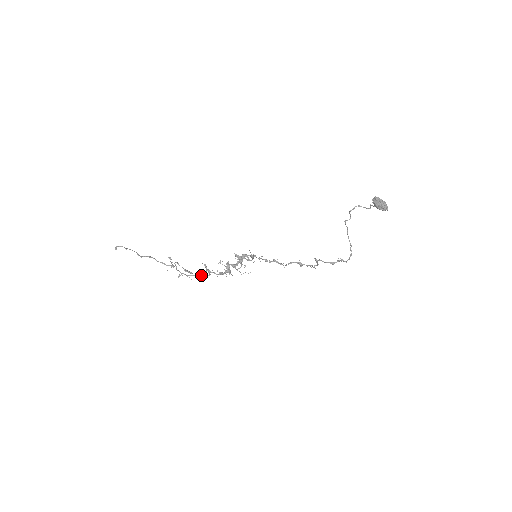
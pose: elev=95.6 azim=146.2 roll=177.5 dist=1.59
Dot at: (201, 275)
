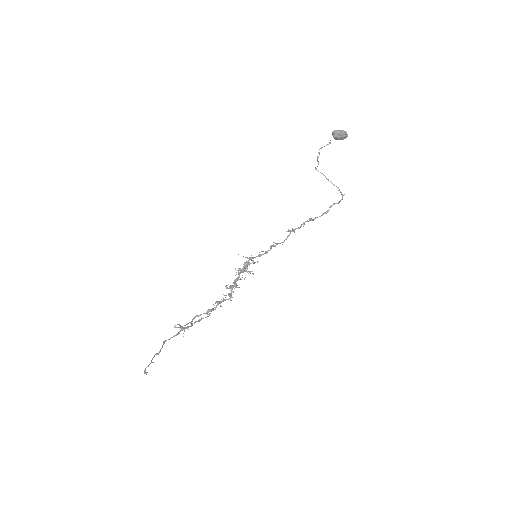
Dot at: (208, 311)
